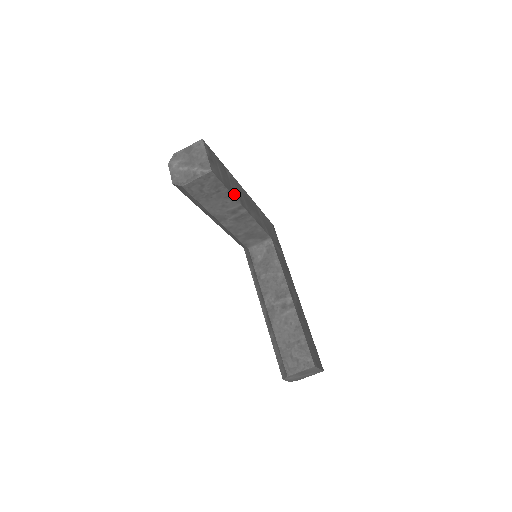
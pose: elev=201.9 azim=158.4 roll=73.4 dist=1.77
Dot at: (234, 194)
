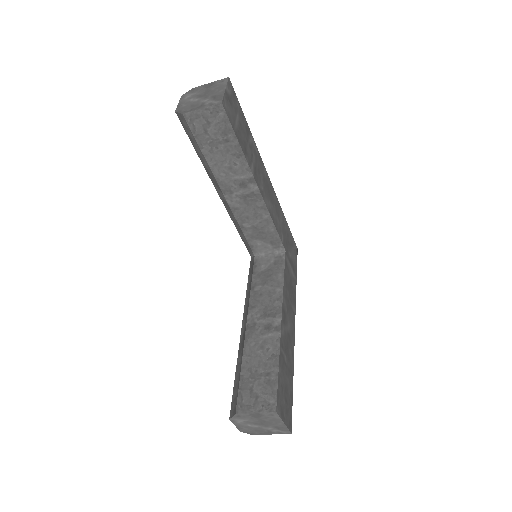
Dot at: (247, 157)
